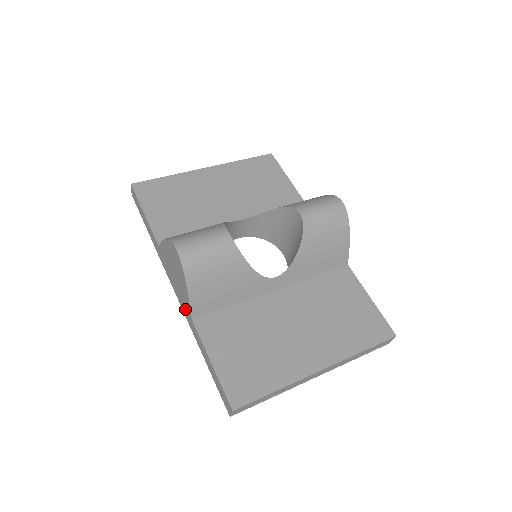
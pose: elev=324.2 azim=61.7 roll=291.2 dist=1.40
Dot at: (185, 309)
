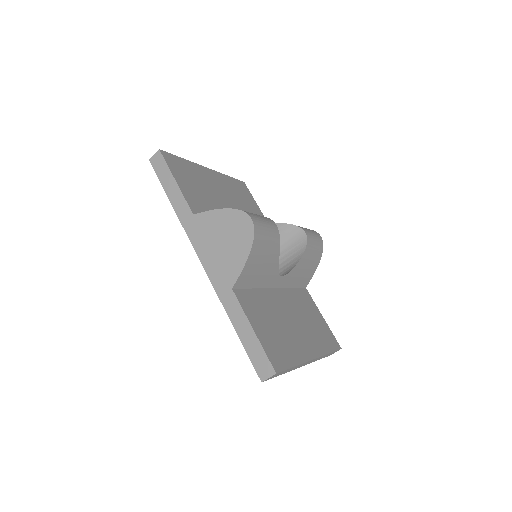
Dot at: (221, 278)
